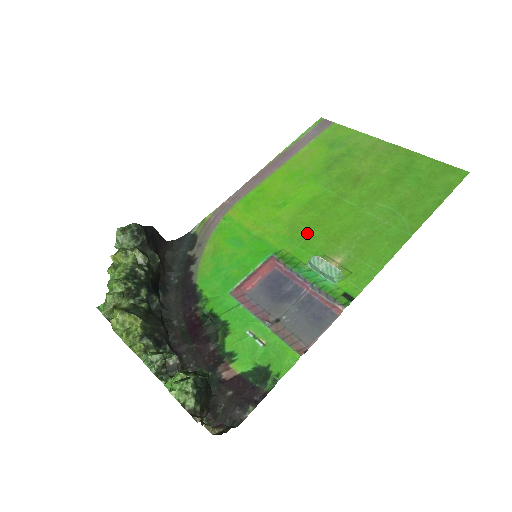
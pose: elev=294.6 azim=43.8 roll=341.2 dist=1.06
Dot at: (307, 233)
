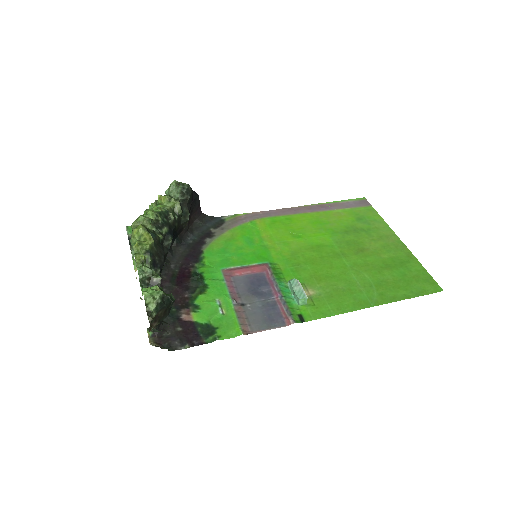
Dot at: (302, 263)
